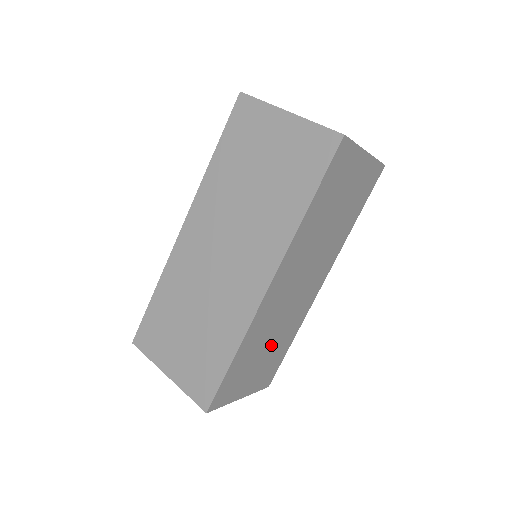
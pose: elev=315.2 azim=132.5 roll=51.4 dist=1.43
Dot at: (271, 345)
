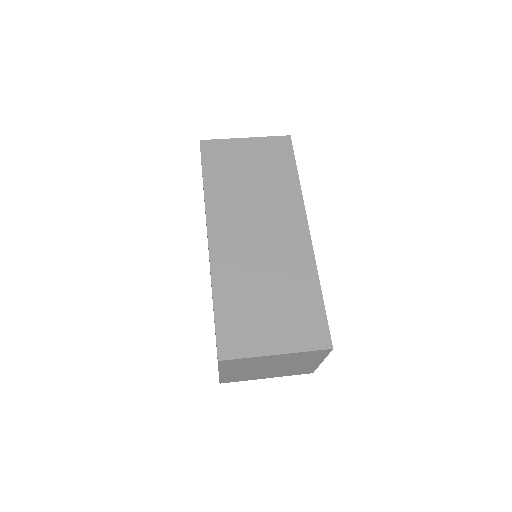
Dot at: occluded
